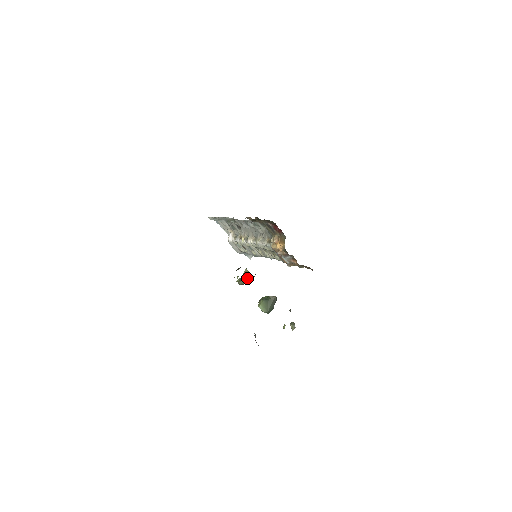
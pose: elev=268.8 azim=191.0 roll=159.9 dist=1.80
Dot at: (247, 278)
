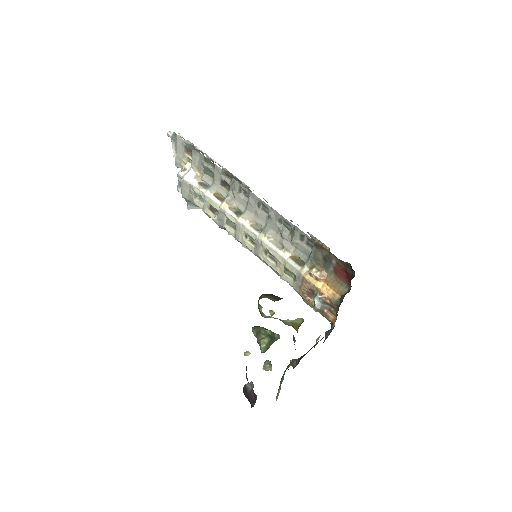
Dot at: (289, 324)
